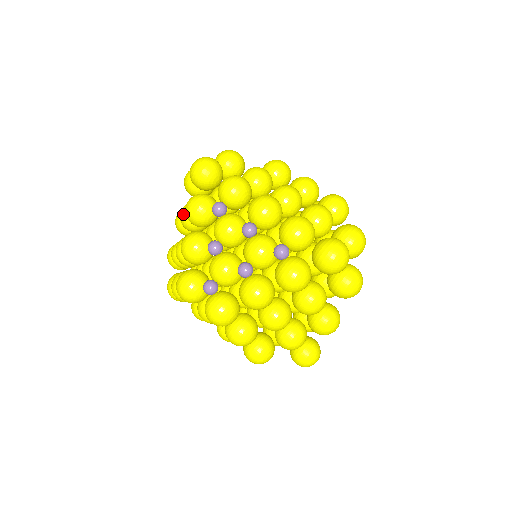
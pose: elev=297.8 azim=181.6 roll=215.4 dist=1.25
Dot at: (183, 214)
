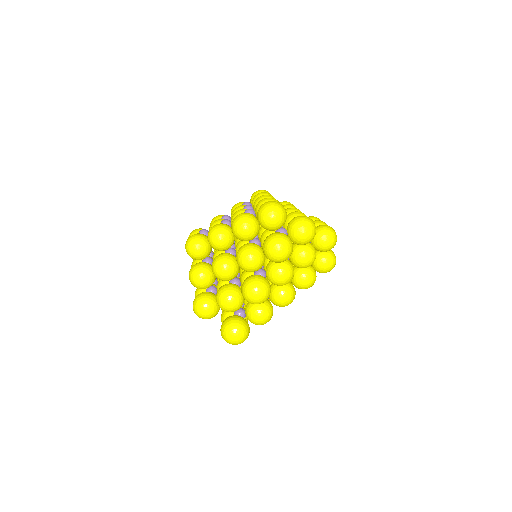
Dot at: occluded
